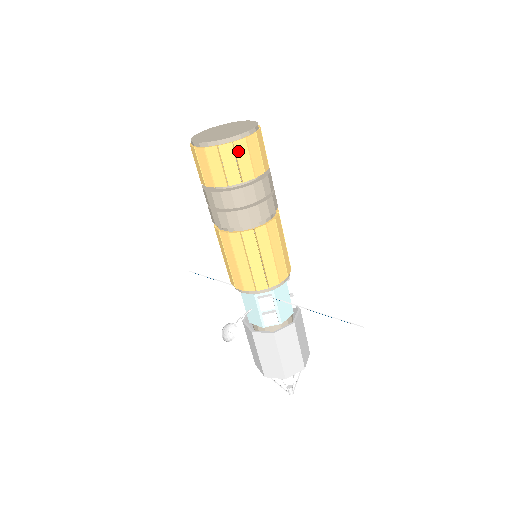
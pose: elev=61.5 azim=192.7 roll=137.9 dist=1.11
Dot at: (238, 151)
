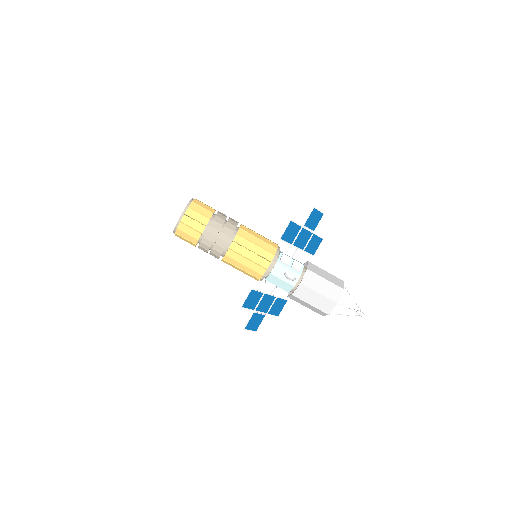
Dot at: (198, 204)
